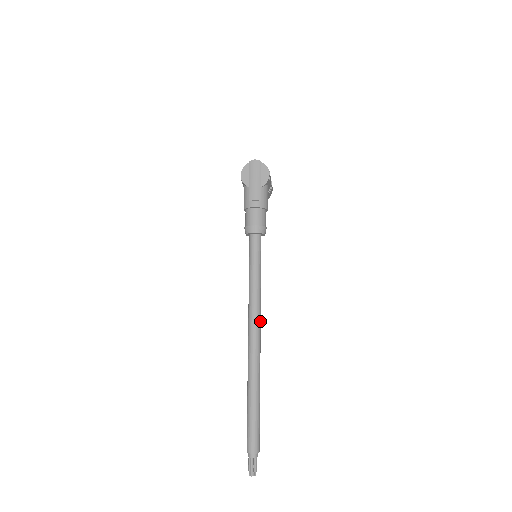
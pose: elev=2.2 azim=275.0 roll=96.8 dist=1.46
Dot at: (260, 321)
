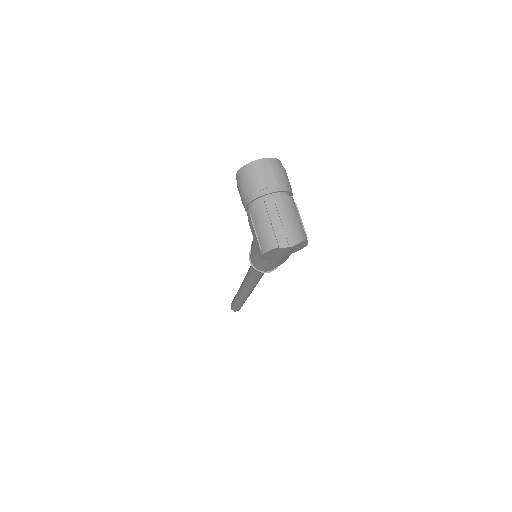
Dot at: occluded
